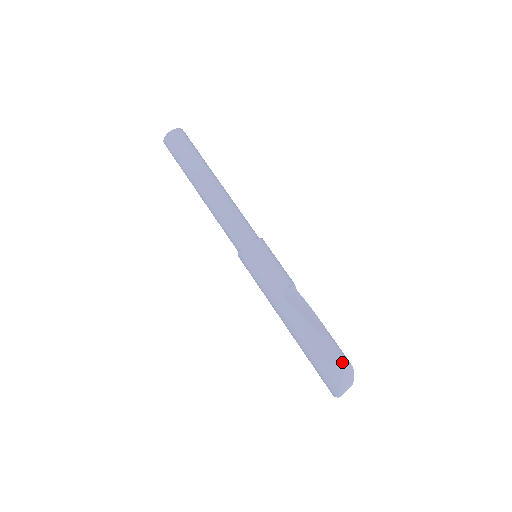
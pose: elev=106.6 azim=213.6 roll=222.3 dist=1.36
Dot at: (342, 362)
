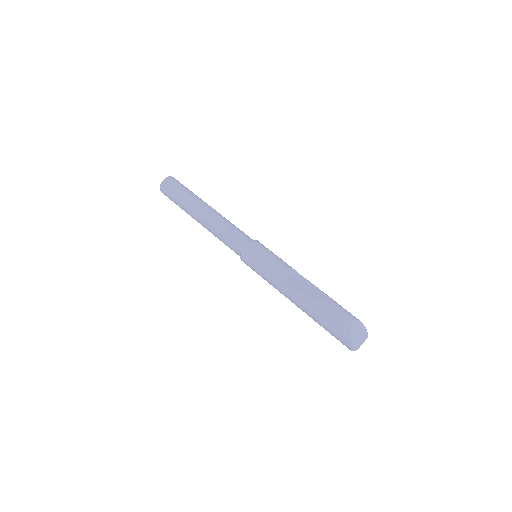
Dot at: (347, 320)
